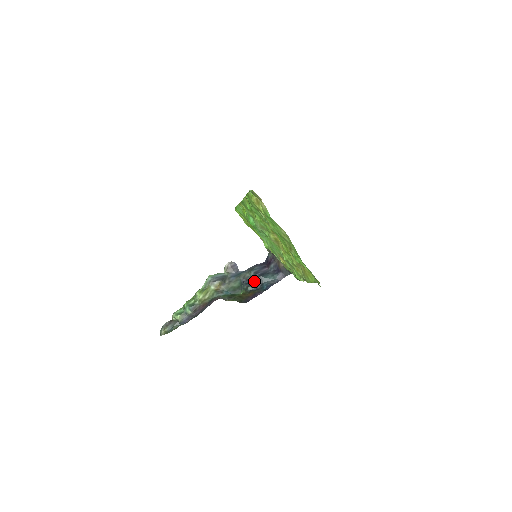
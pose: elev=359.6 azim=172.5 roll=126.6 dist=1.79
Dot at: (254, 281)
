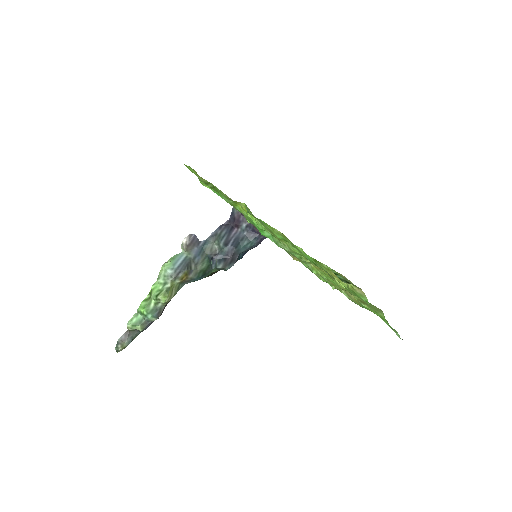
Dot at: (228, 256)
